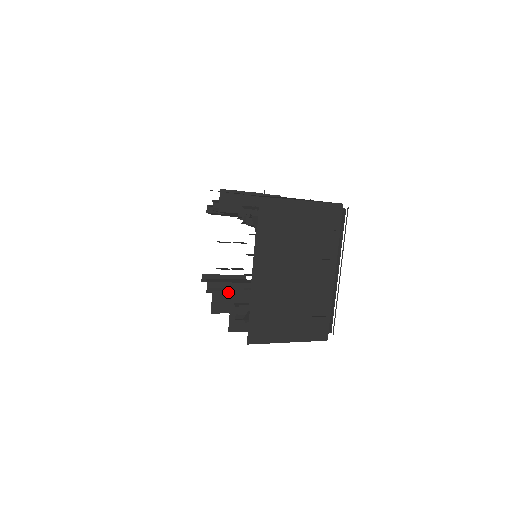
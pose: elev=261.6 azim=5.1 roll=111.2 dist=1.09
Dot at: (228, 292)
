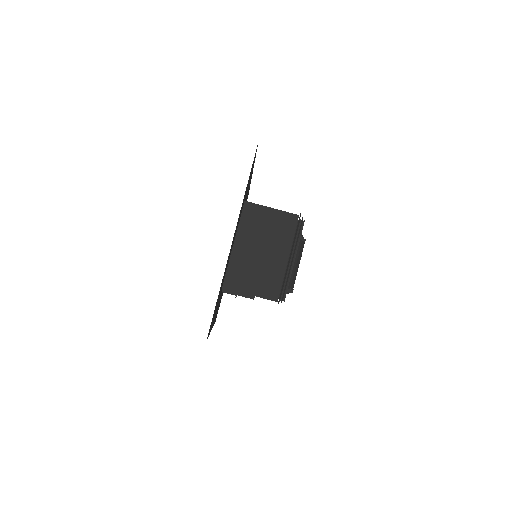
Dot at: occluded
